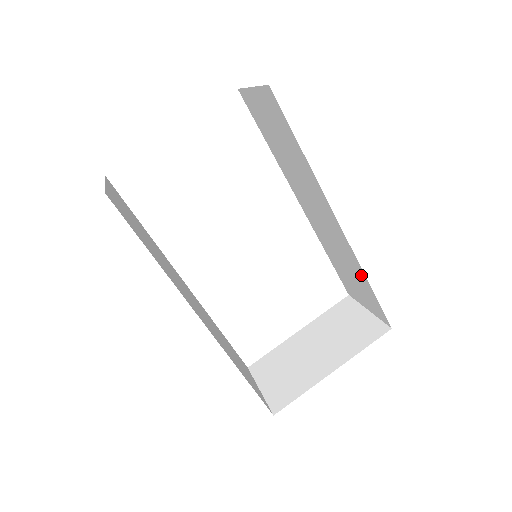
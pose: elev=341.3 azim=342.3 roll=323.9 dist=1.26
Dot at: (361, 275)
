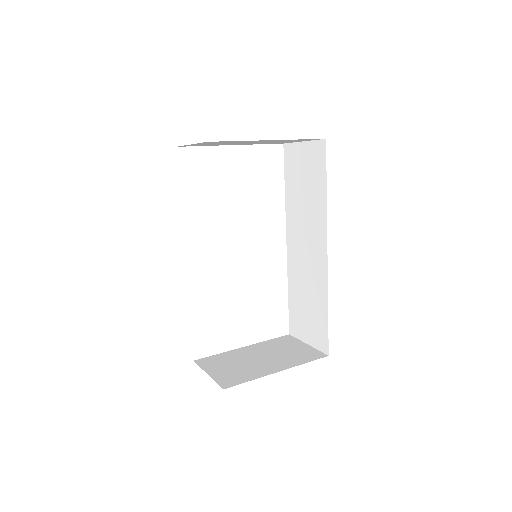
Dot at: (323, 302)
